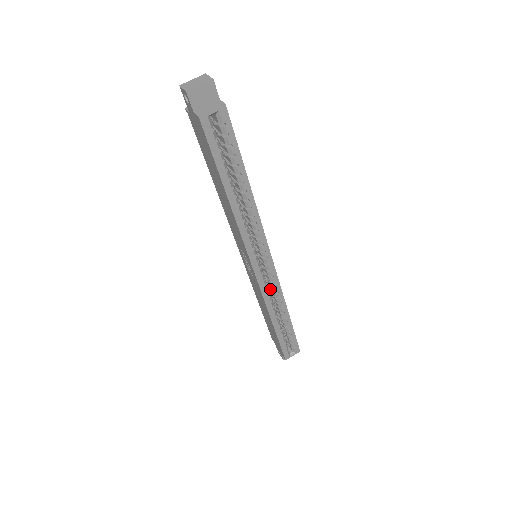
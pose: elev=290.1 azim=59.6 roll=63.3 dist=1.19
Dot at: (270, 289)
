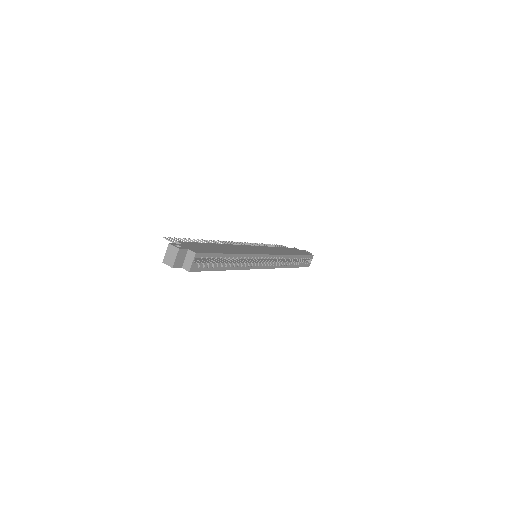
Dot at: occluded
